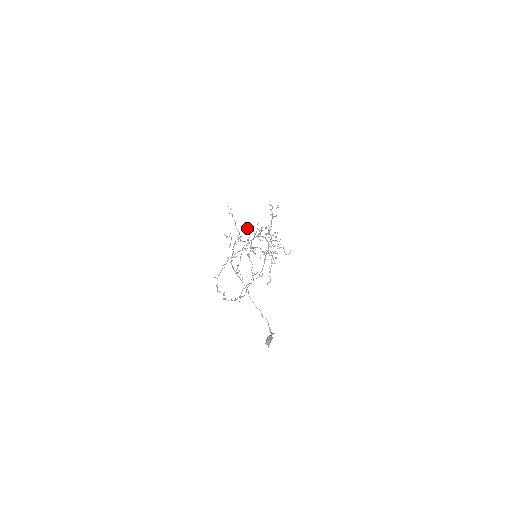
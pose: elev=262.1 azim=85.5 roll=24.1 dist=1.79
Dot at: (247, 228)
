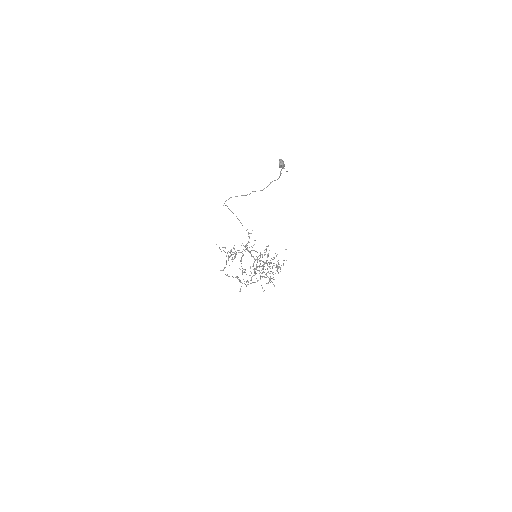
Dot at: (238, 250)
